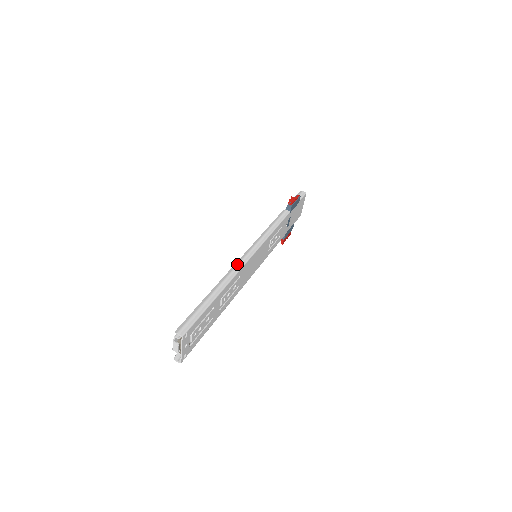
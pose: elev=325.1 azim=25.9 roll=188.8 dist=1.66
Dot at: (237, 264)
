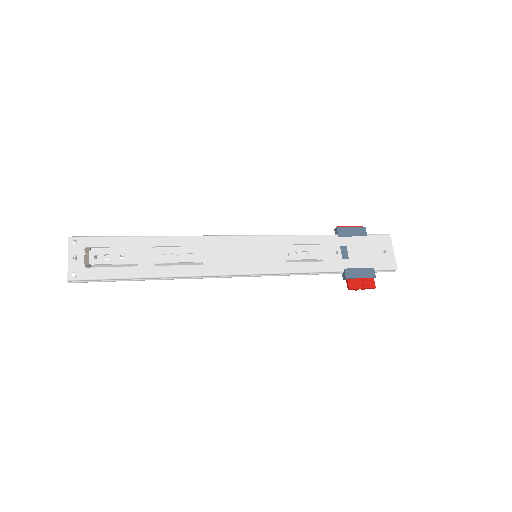
Dot at: occluded
